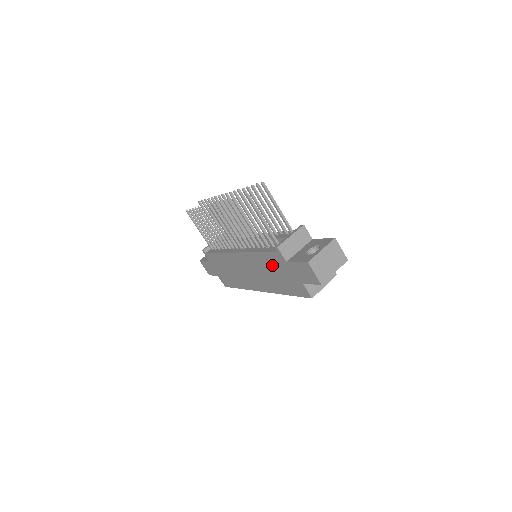
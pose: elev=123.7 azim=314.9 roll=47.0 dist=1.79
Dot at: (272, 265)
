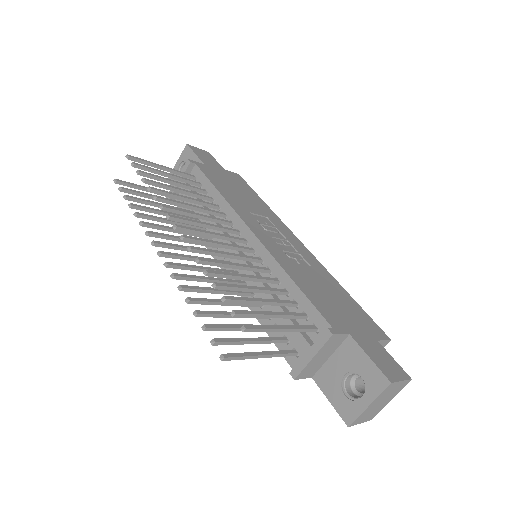
Dot at: occluded
